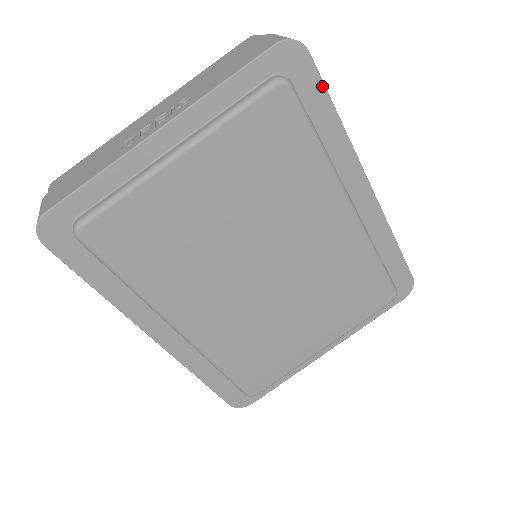
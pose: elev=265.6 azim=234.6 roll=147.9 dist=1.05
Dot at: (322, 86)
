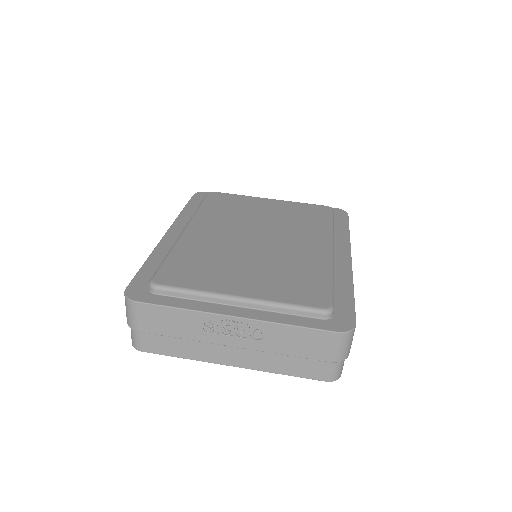
Dot at: (347, 222)
